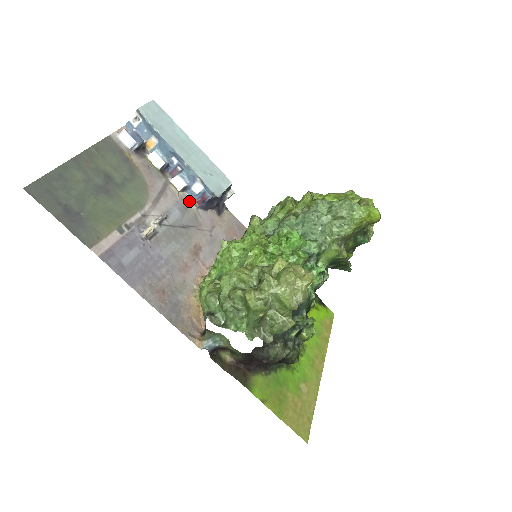
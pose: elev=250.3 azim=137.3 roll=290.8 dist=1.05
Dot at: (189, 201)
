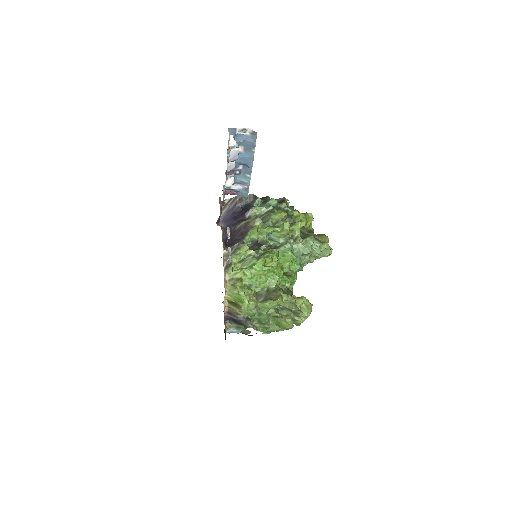
Dot at: occluded
